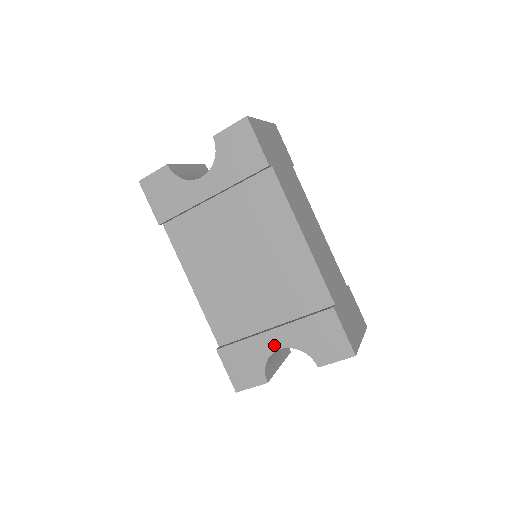
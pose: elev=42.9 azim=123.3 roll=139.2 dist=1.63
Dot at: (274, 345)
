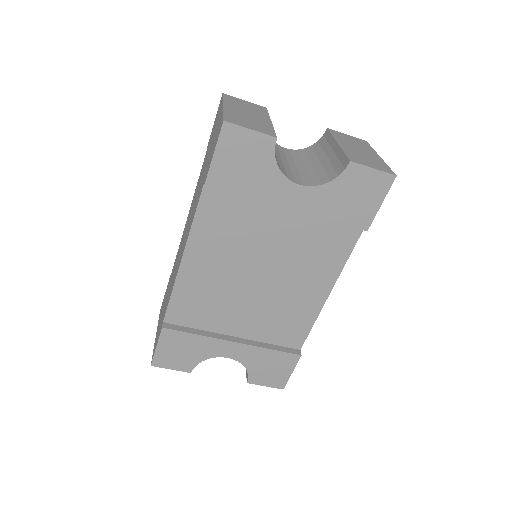
Dot at: (225, 353)
